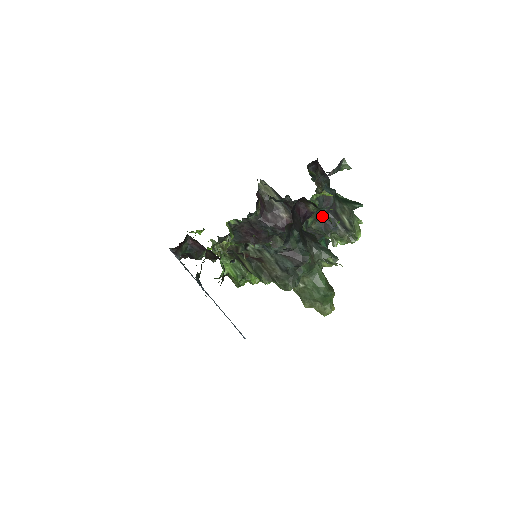
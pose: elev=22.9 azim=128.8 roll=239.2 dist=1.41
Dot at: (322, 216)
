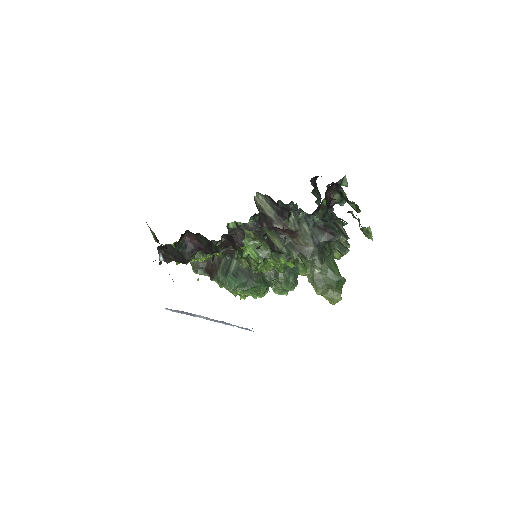
Dot at: occluded
